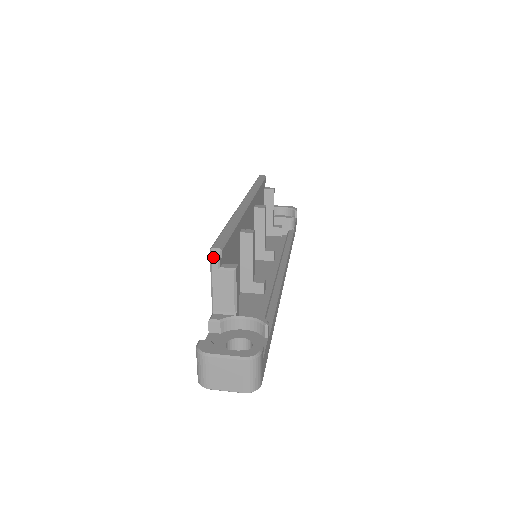
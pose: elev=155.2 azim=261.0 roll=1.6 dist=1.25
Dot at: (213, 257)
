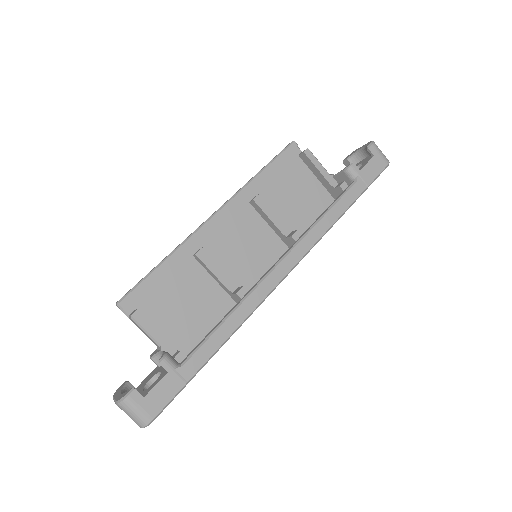
Dot at: (120, 309)
